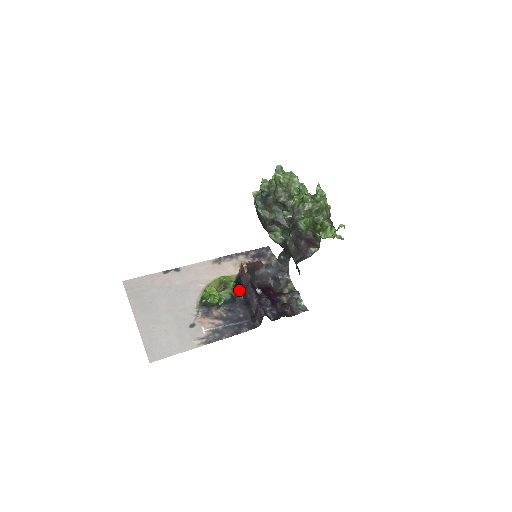
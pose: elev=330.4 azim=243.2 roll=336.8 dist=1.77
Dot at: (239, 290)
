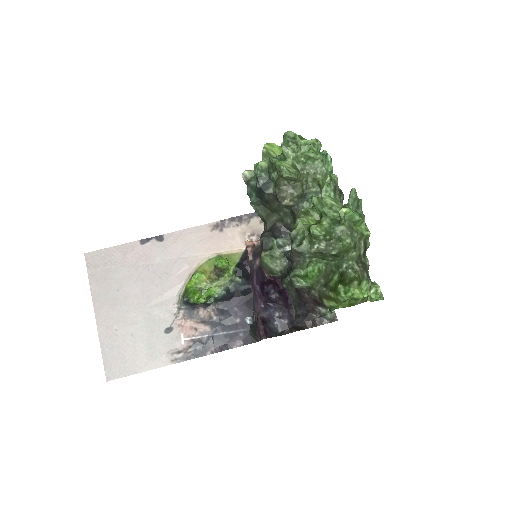
Dot at: (240, 282)
